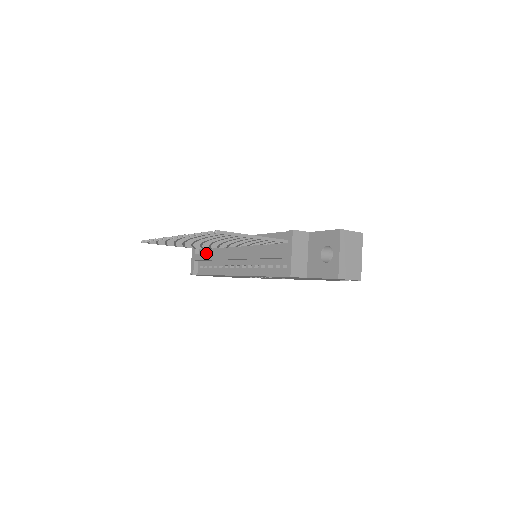
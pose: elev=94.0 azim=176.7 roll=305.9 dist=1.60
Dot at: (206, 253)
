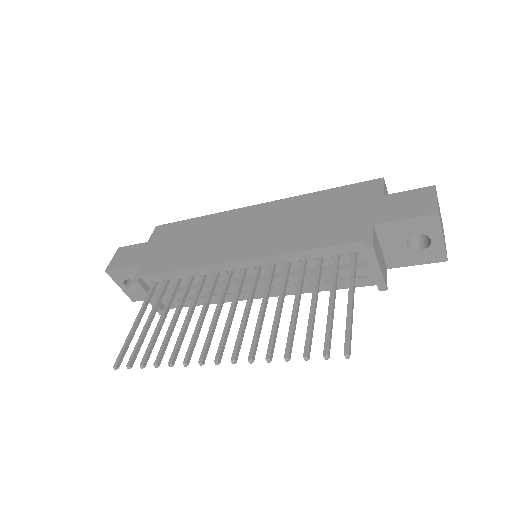
Dot at: (179, 292)
